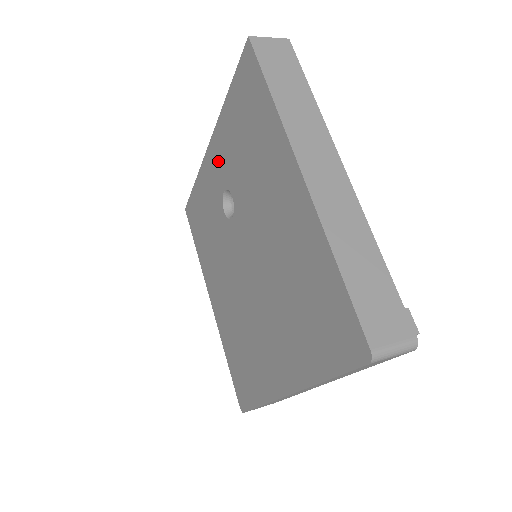
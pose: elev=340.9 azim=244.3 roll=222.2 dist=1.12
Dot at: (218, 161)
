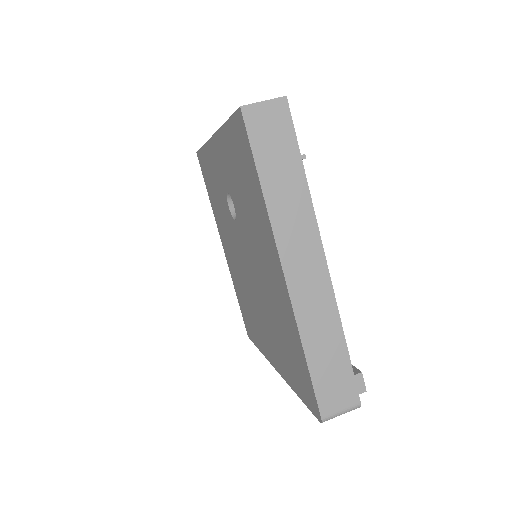
Dot at: (221, 163)
